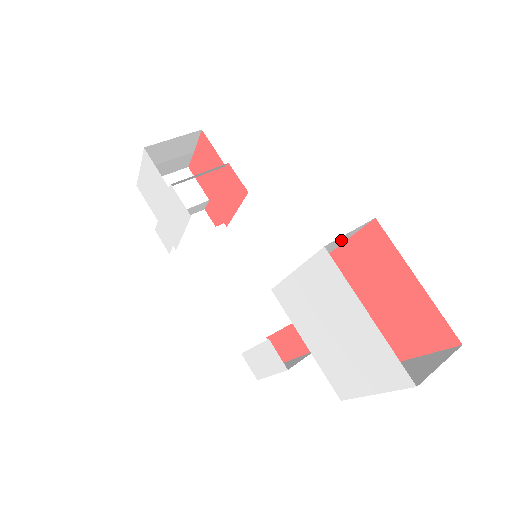
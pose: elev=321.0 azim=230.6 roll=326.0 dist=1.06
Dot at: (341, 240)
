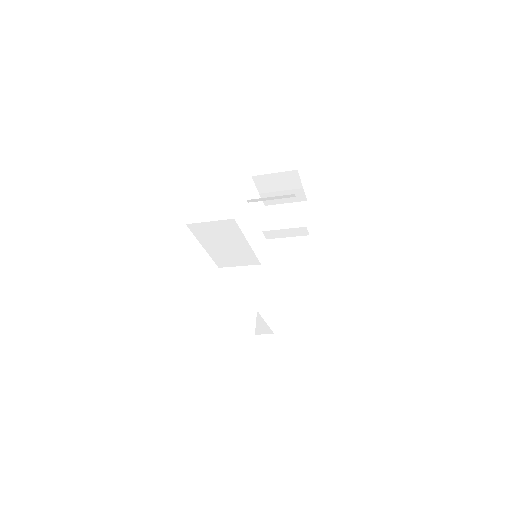
Dot at: (224, 233)
